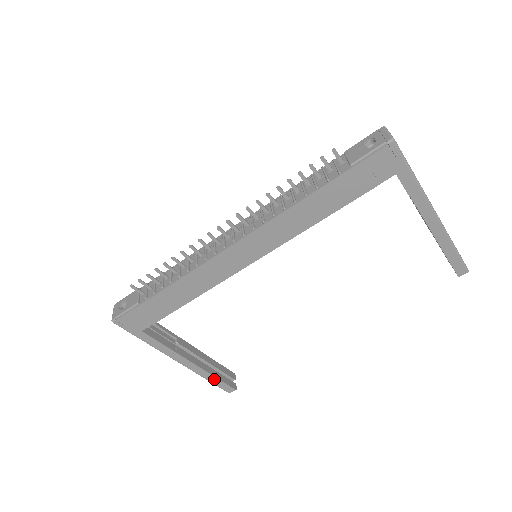
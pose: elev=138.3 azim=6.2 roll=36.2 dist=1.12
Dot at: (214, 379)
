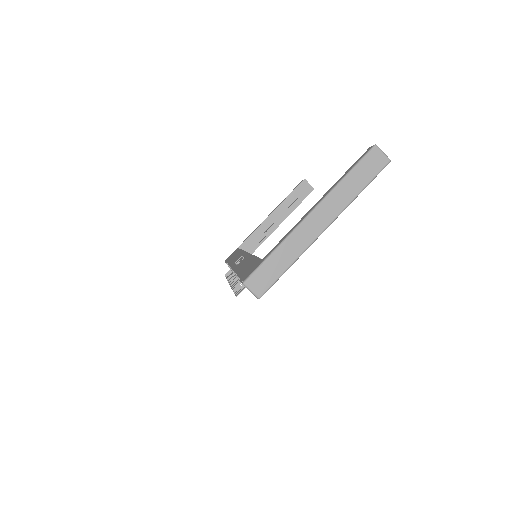
Dot at: occluded
